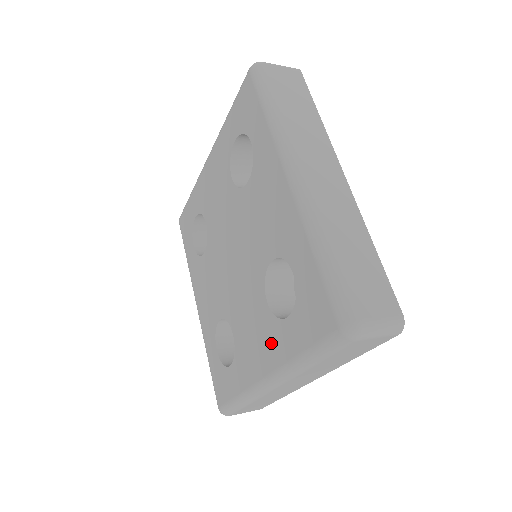
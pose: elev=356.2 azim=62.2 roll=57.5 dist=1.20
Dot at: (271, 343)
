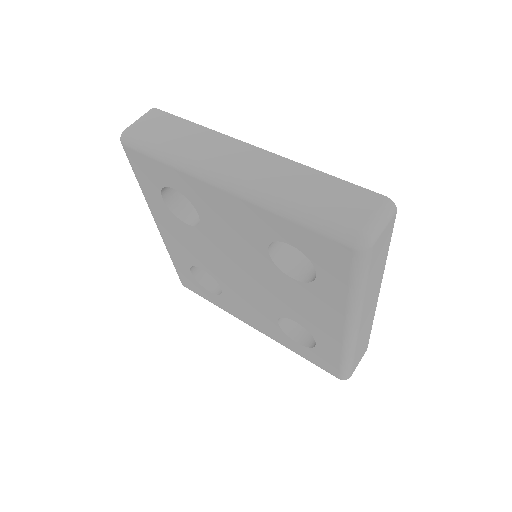
Dot at: (271, 331)
